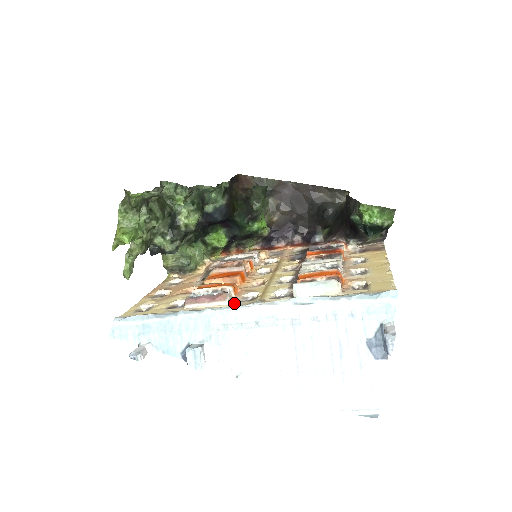
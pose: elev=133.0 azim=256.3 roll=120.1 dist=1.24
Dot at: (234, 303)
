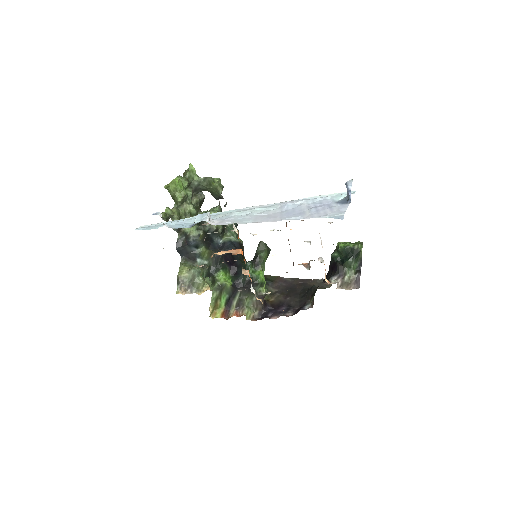
Dot at: occluded
